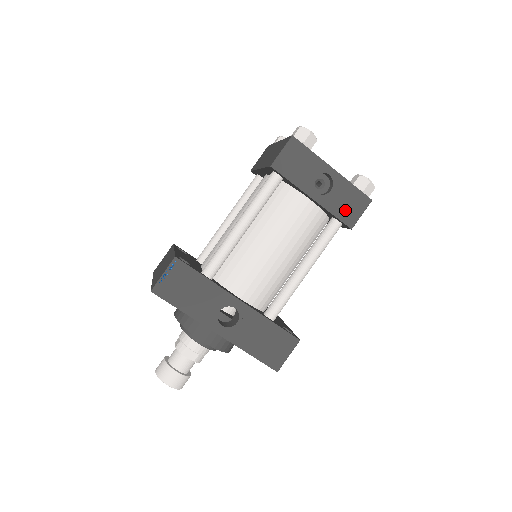
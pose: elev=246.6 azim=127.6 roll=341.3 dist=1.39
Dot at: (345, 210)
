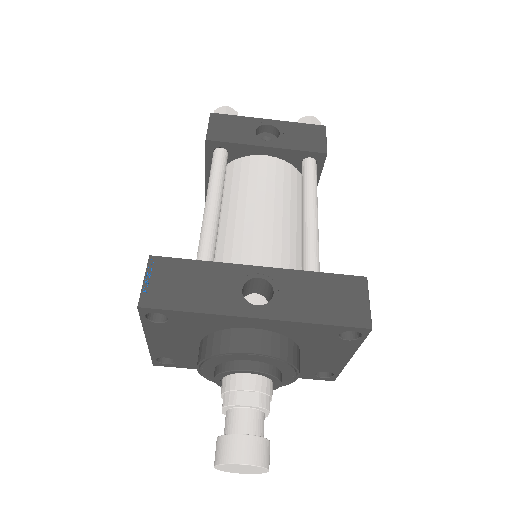
Dot at: (307, 142)
